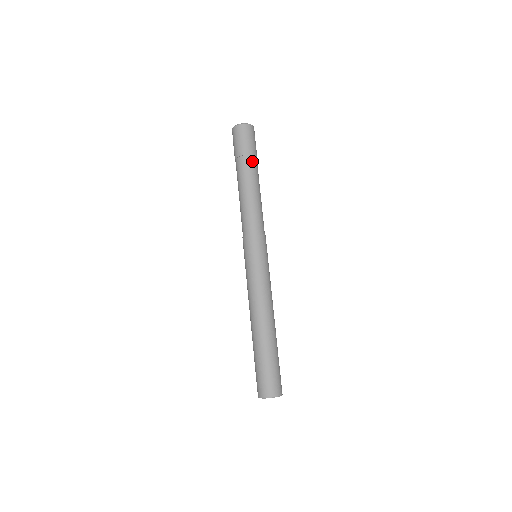
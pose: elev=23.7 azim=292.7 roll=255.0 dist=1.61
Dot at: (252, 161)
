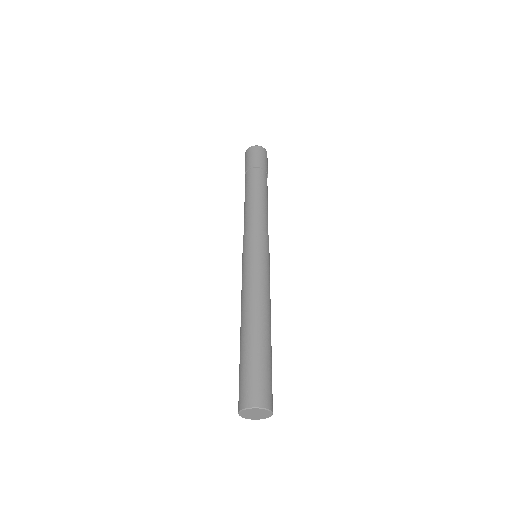
Dot at: (264, 174)
